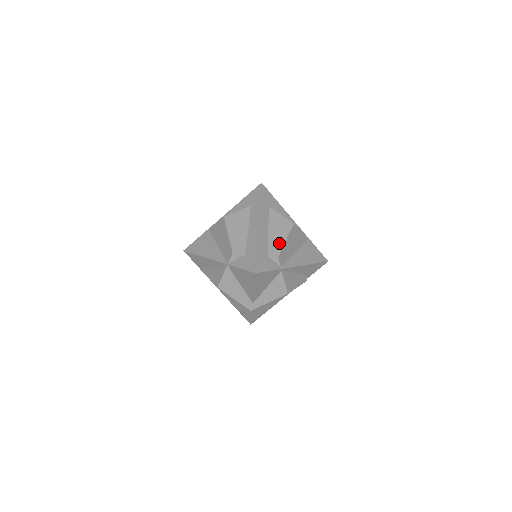
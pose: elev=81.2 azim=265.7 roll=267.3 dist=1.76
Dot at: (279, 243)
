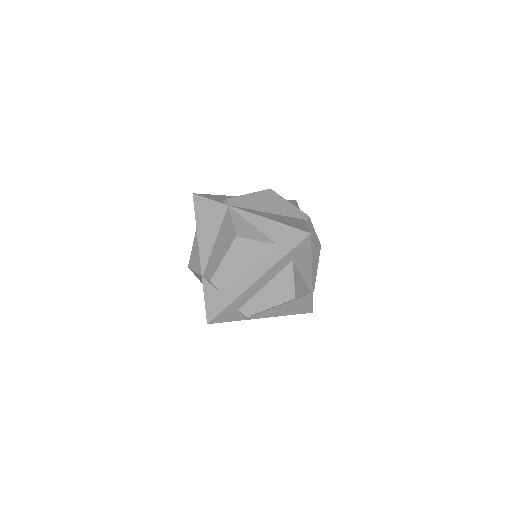
Dot at: (261, 306)
